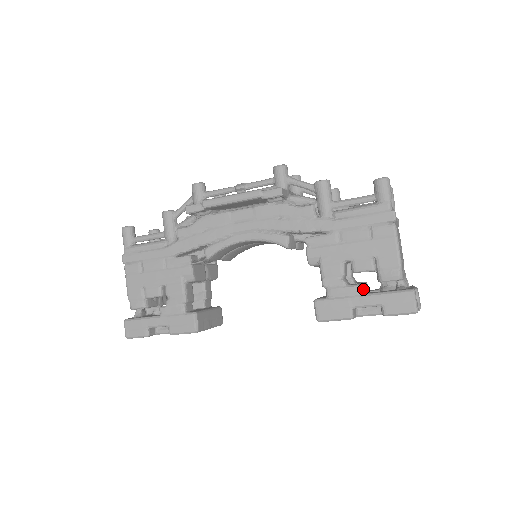
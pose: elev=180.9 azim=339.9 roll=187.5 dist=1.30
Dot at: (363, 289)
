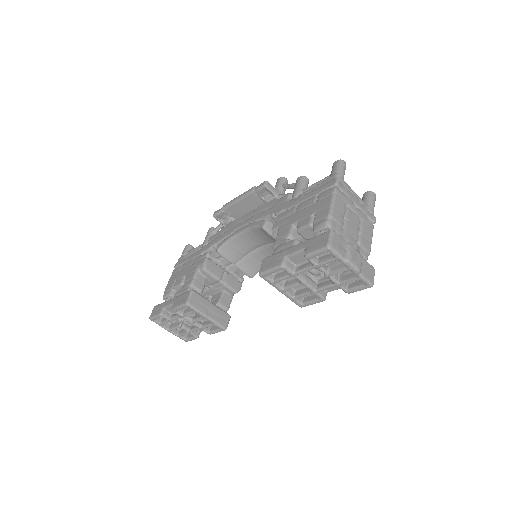
Dot at: occluded
